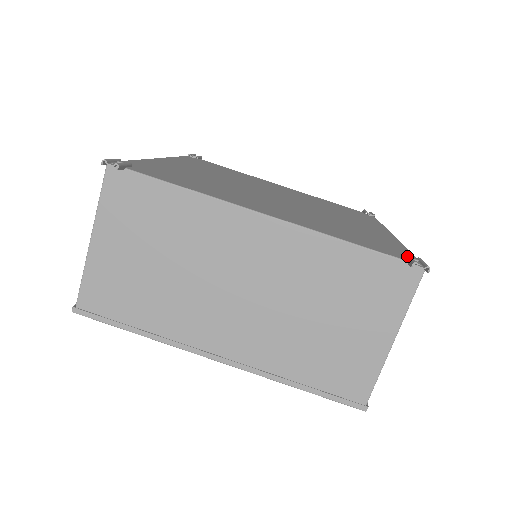
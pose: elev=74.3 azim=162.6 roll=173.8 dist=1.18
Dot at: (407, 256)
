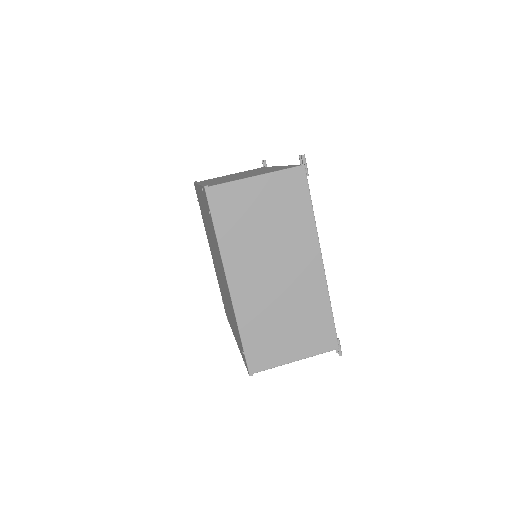
Dot at: occluded
